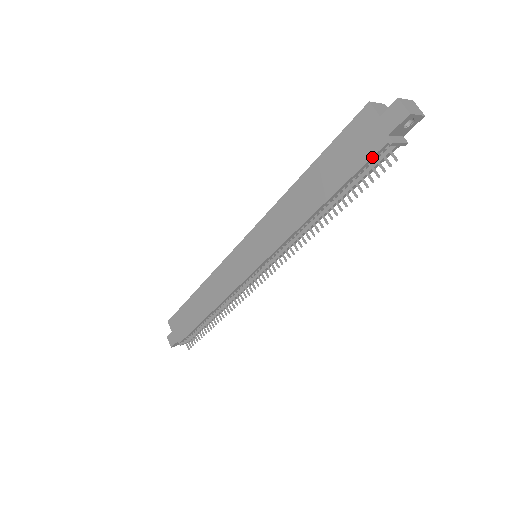
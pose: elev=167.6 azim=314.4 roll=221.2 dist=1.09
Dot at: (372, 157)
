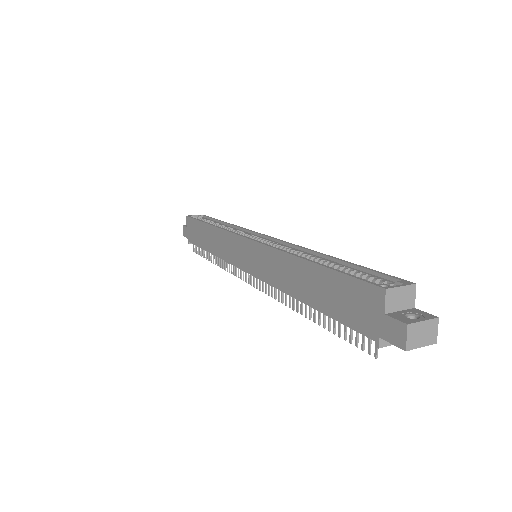
Dot at: (358, 331)
